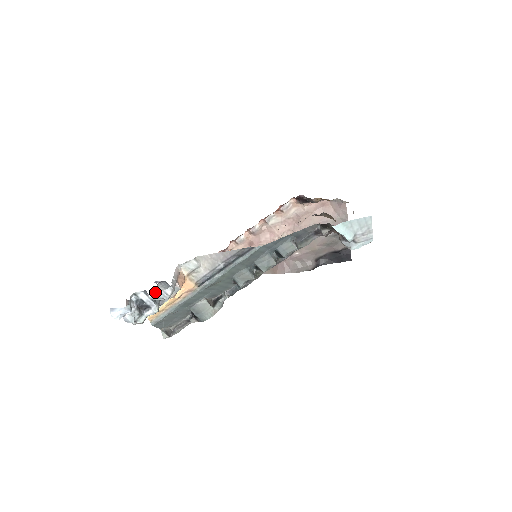
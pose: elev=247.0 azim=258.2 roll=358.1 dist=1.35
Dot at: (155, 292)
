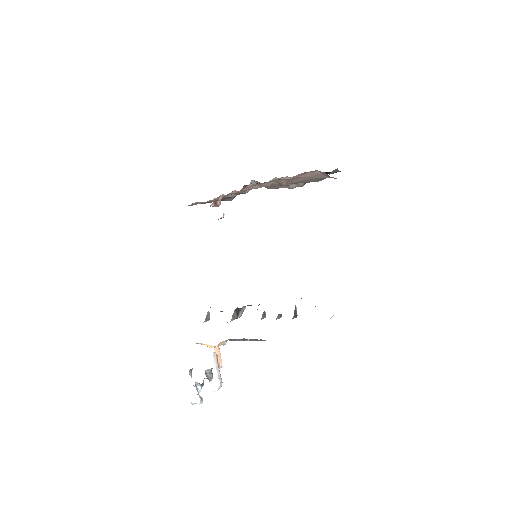
Dot at: (206, 370)
